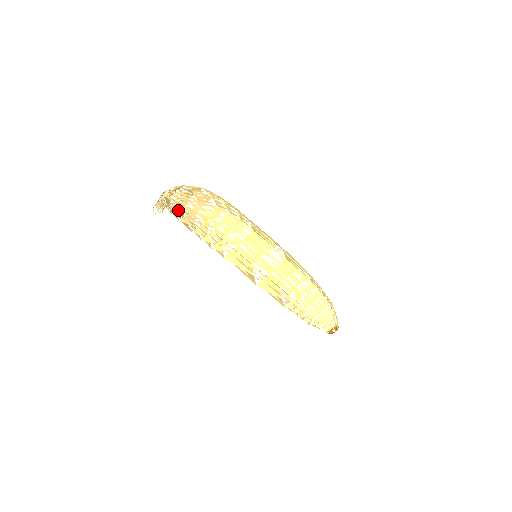
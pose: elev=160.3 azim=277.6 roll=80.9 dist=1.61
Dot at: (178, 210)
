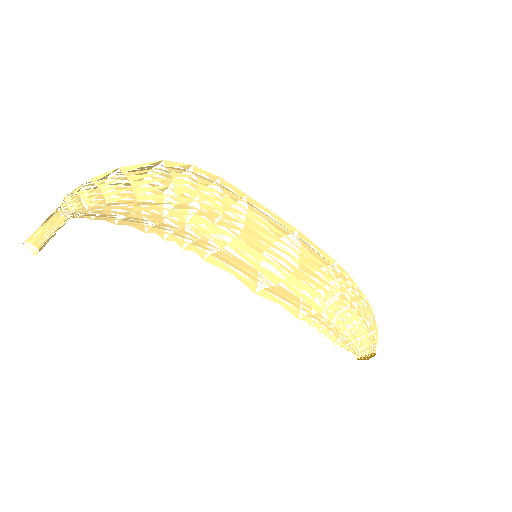
Dot at: (103, 215)
